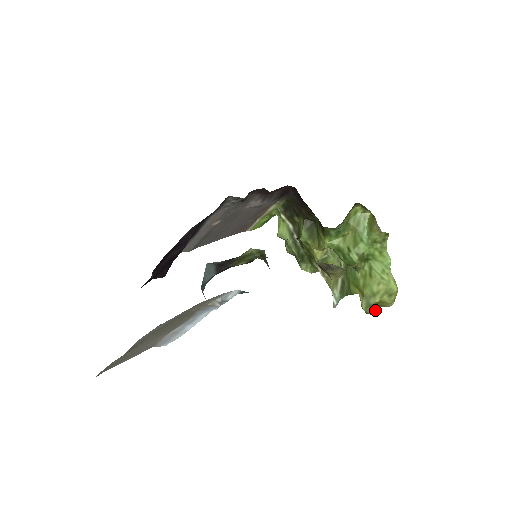
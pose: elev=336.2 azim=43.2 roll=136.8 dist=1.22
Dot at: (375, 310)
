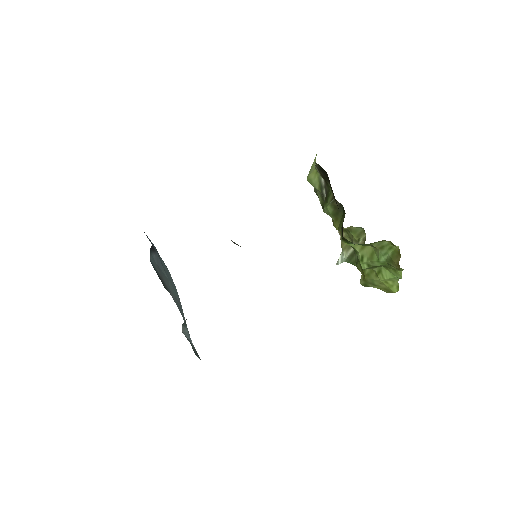
Dot at: occluded
